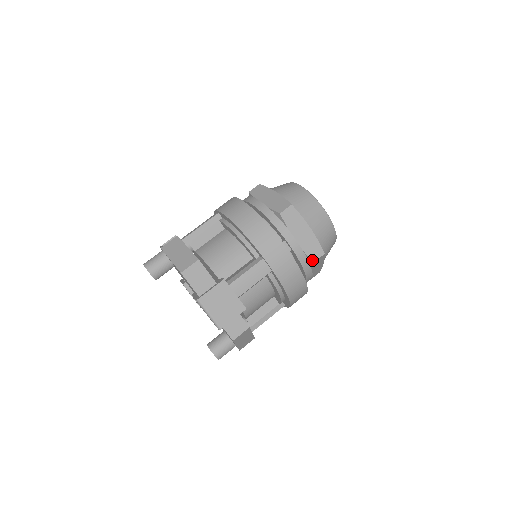
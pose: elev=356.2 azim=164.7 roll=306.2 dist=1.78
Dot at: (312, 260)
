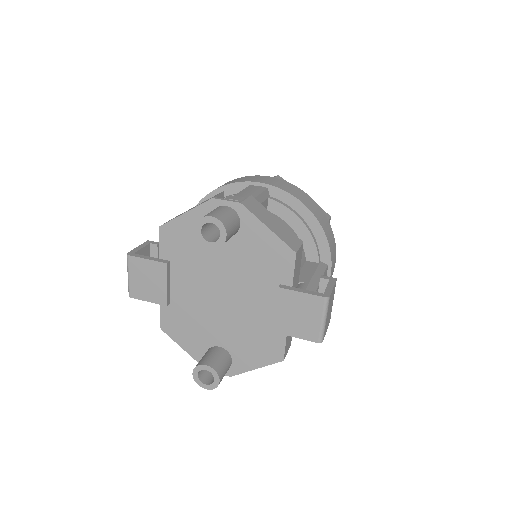
Dot at: occluded
